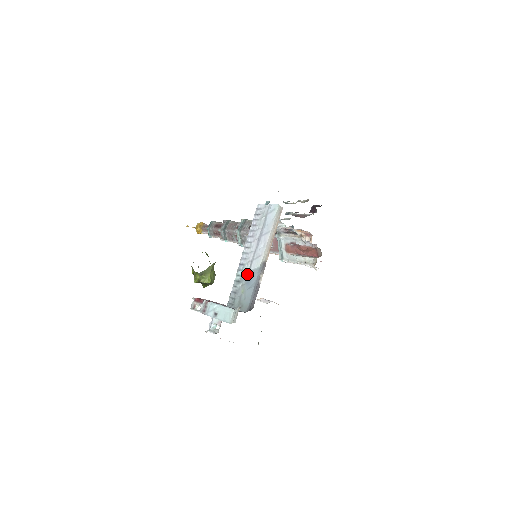
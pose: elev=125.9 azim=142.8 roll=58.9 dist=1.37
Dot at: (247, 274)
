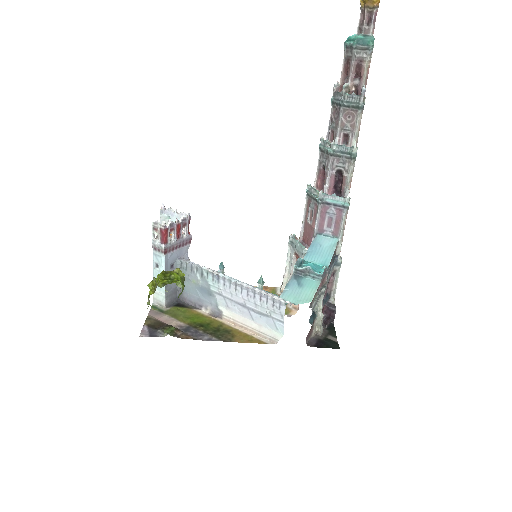
Dot at: (209, 288)
